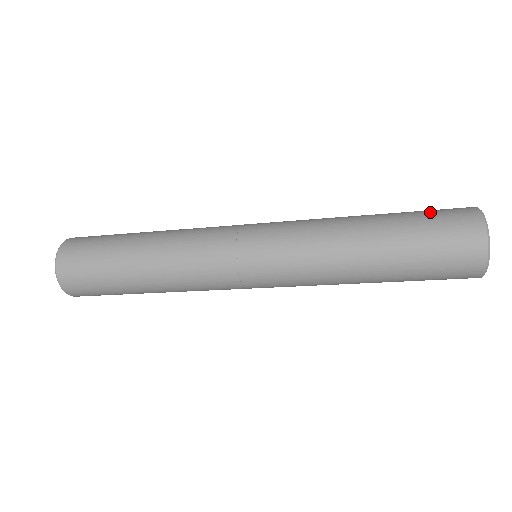
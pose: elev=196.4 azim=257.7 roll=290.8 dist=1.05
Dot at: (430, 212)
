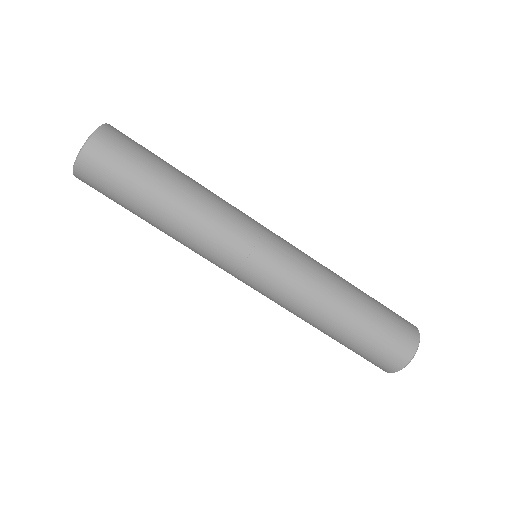
Dot at: occluded
